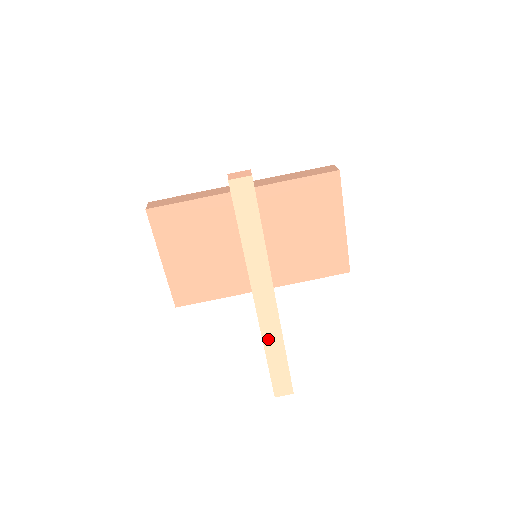
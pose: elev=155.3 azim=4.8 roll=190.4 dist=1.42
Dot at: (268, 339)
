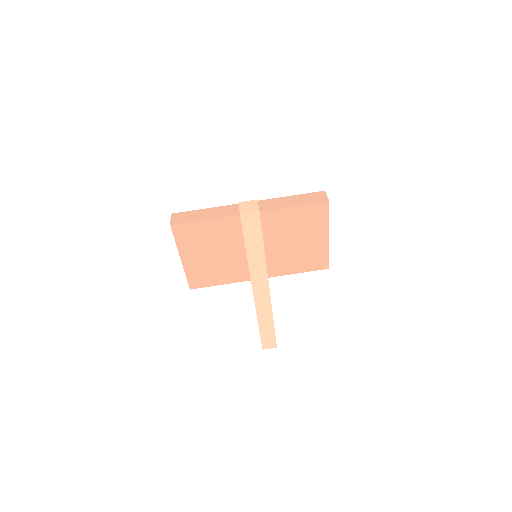
Dot at: (261, 315)
